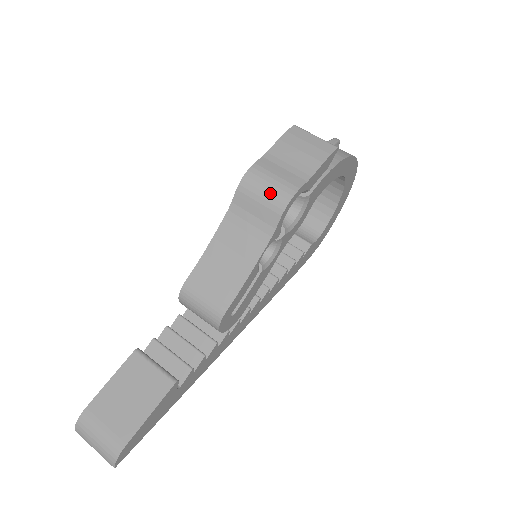
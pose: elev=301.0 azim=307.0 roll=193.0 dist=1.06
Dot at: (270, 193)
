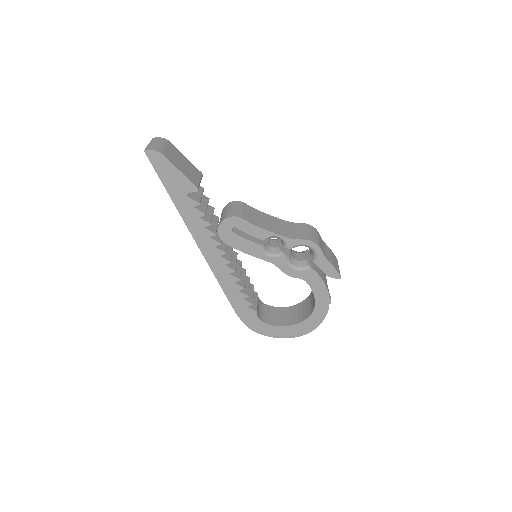
Dot at: (312, 235)
